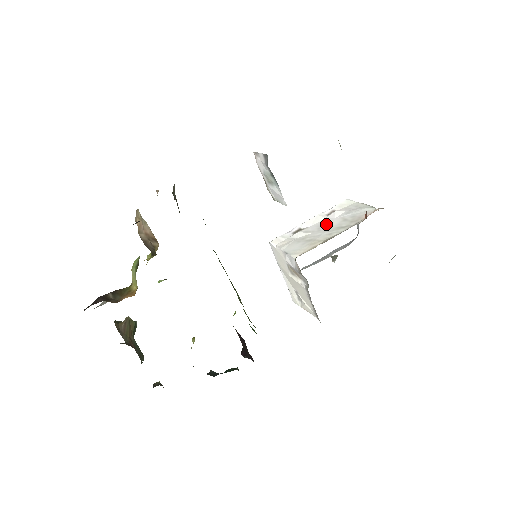
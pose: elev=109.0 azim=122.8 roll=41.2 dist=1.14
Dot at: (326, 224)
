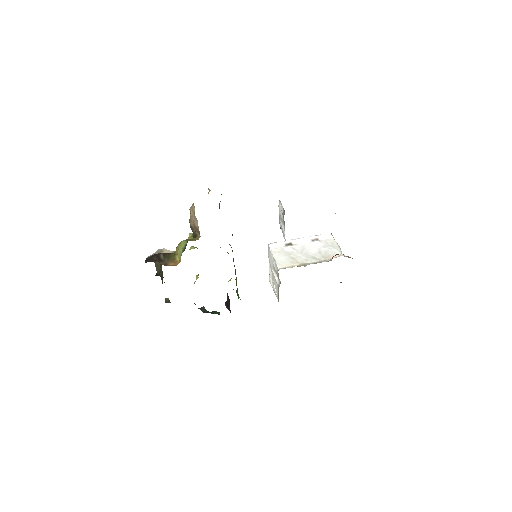
Dot at: (308, 249)
